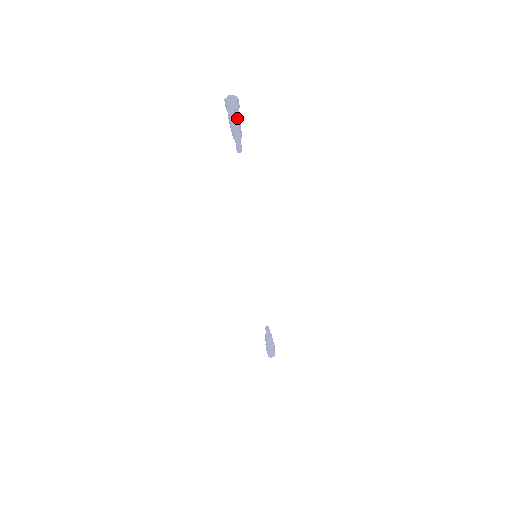
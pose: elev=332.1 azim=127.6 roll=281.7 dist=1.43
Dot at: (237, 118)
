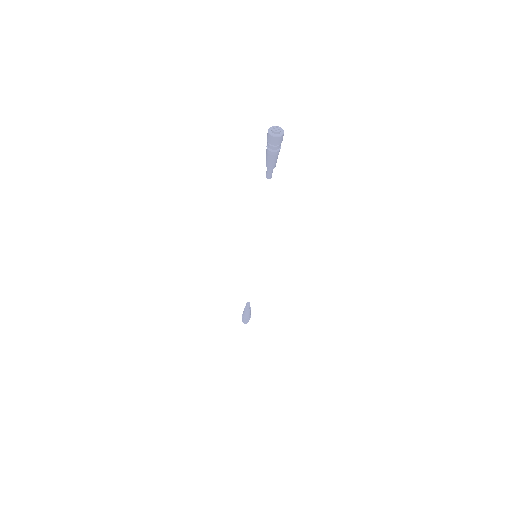
Dot at: (279, 150)
